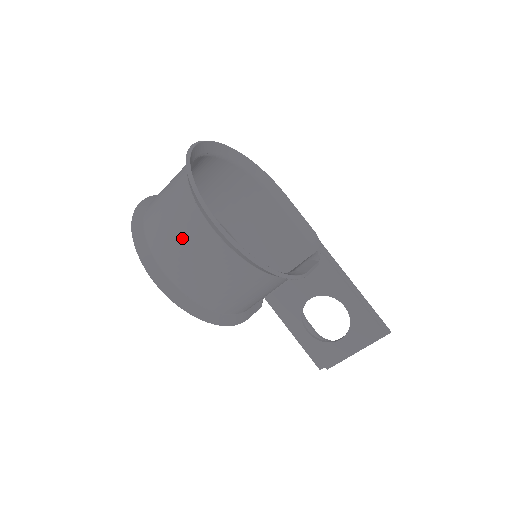
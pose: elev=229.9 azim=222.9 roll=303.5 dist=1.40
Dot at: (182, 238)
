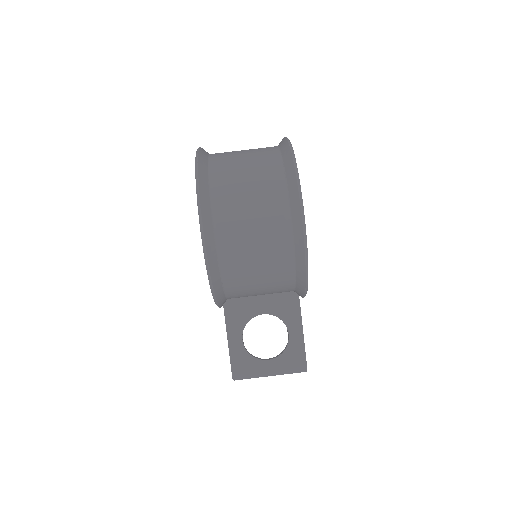
Dot at: (255, 211)
